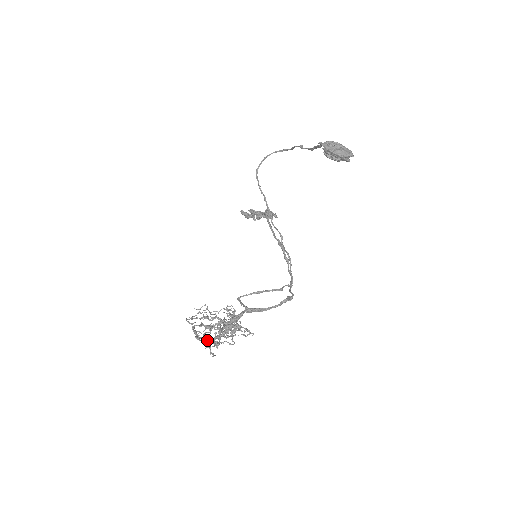
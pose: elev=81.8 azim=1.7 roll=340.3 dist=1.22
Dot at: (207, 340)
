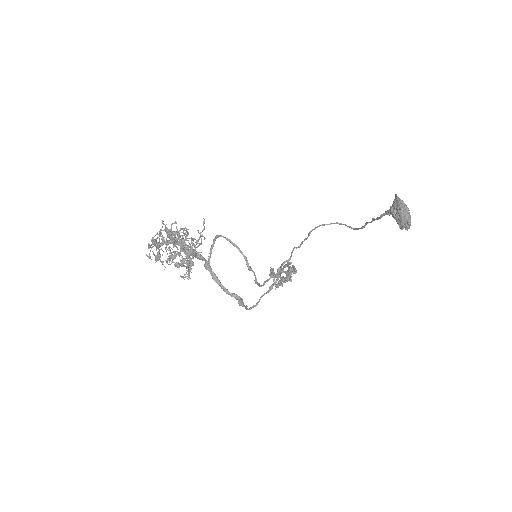
Dot at: occluded
